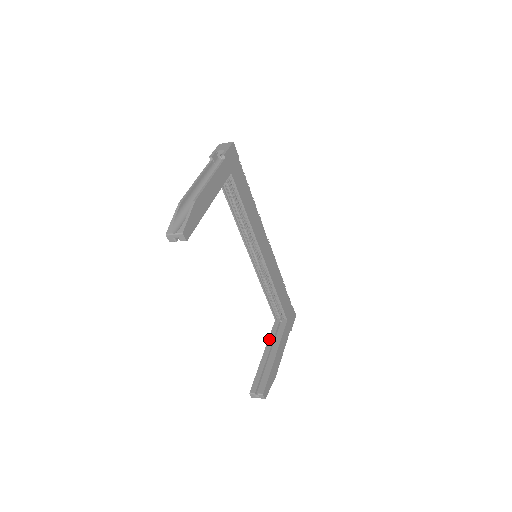
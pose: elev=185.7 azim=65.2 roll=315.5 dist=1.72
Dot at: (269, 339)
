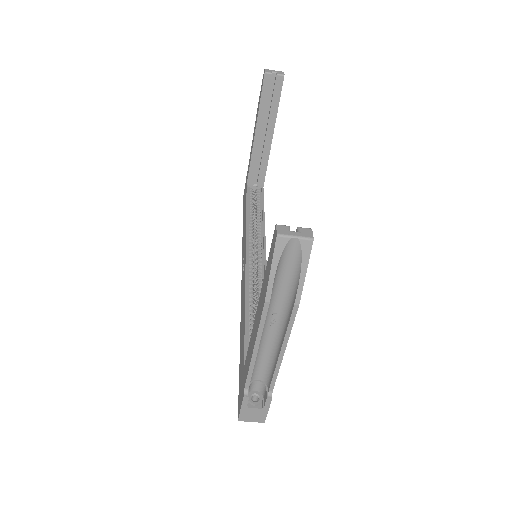
Dot at: occluded
